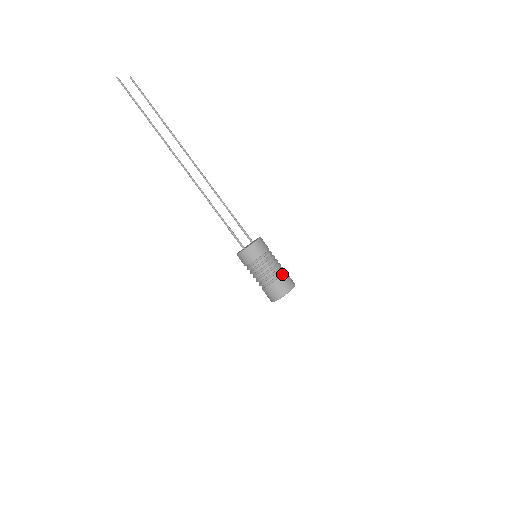
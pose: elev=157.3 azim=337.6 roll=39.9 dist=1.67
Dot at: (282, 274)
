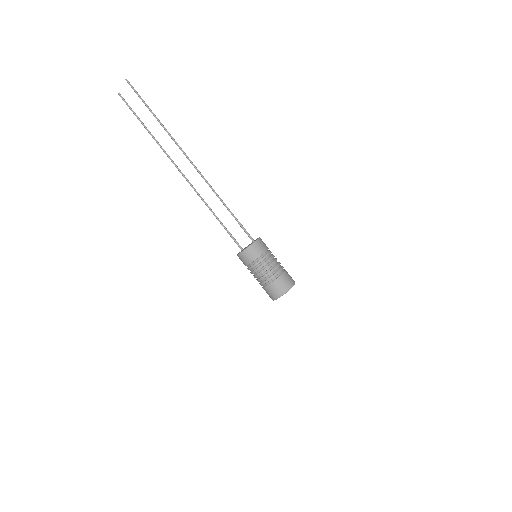
Dot at: occluded
